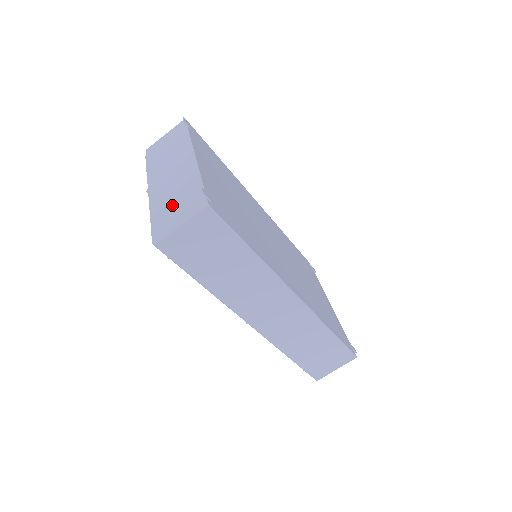
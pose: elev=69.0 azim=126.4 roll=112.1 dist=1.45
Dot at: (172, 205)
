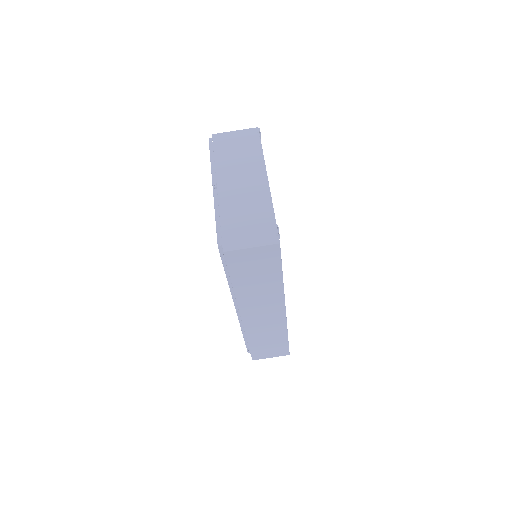
Dot at: (243, 221)
